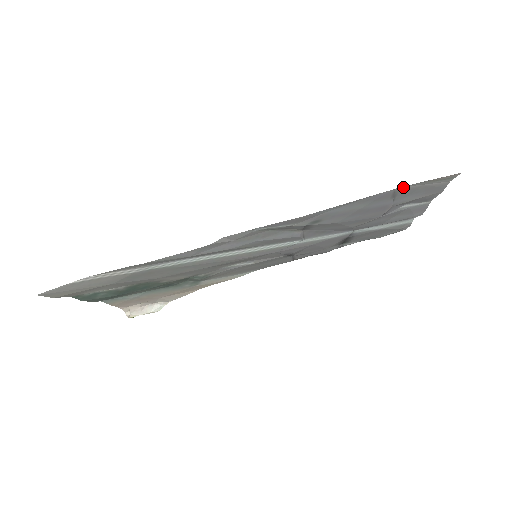
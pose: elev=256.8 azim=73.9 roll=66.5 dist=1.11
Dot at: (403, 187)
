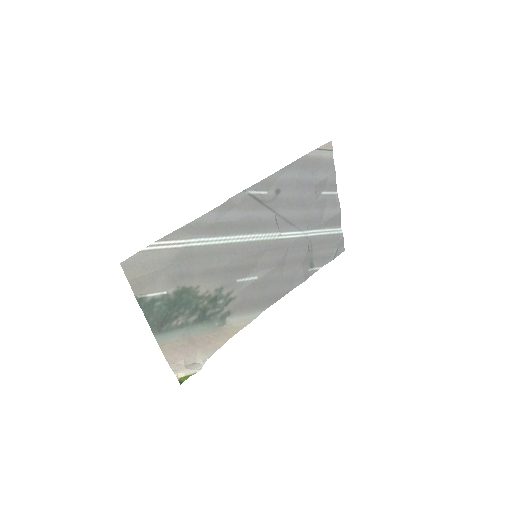
Dot at: (310, 154)
